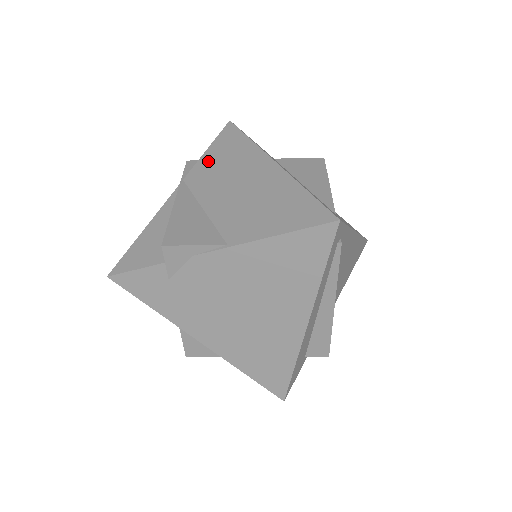
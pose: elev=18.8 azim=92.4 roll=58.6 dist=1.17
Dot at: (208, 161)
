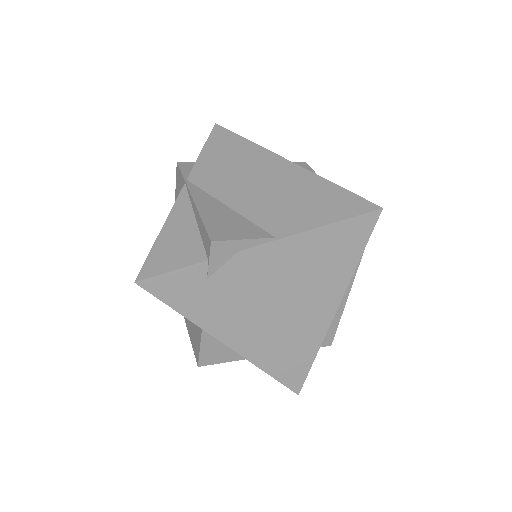
Dot at: (209, 161)
